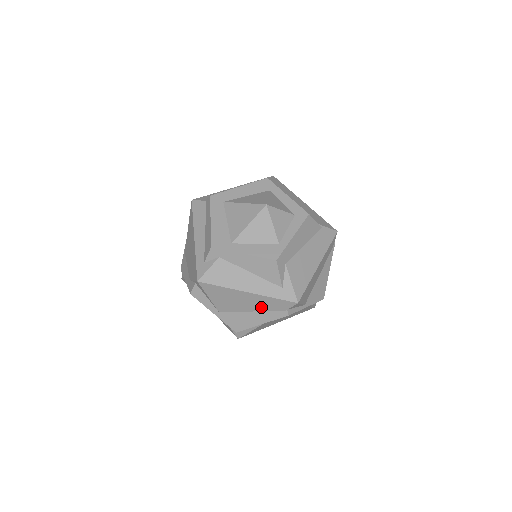
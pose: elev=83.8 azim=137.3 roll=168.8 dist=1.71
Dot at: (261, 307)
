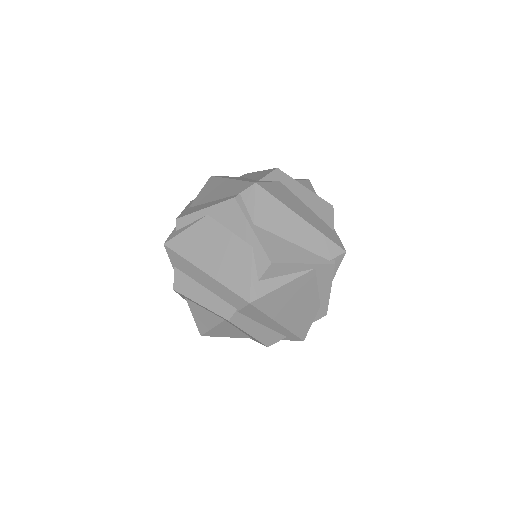
Dot at: (224, 195)
